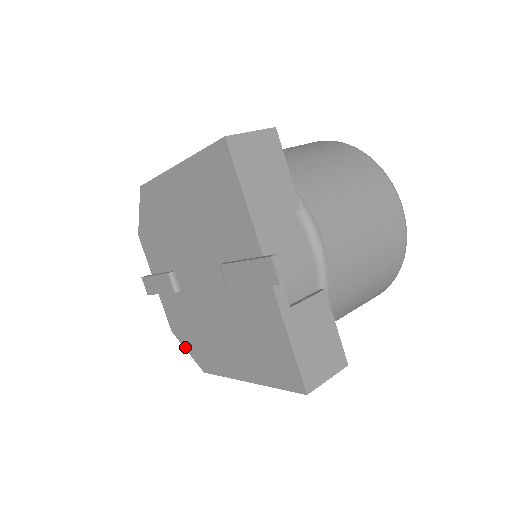
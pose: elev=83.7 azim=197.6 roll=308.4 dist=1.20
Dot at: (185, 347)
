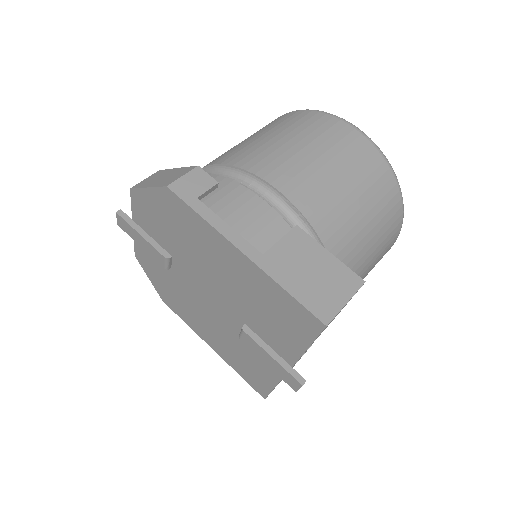
Dot at: (148, 276)
